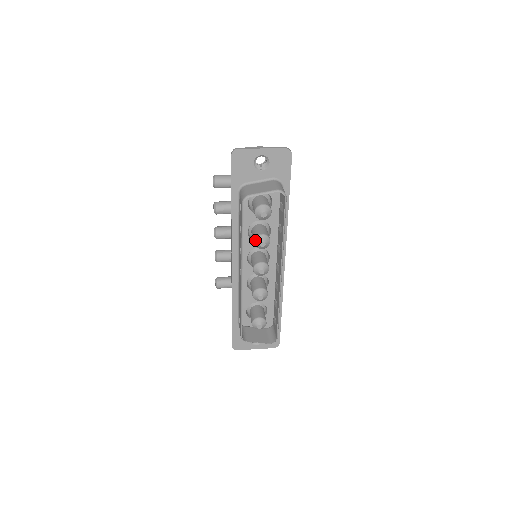
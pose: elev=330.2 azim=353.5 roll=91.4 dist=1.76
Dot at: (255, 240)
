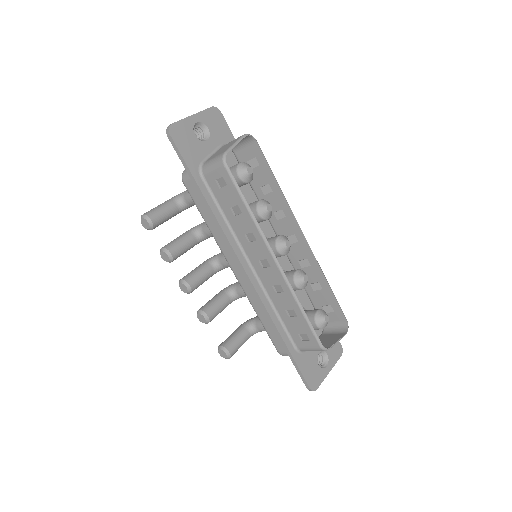
Dot at: (258, 210)
